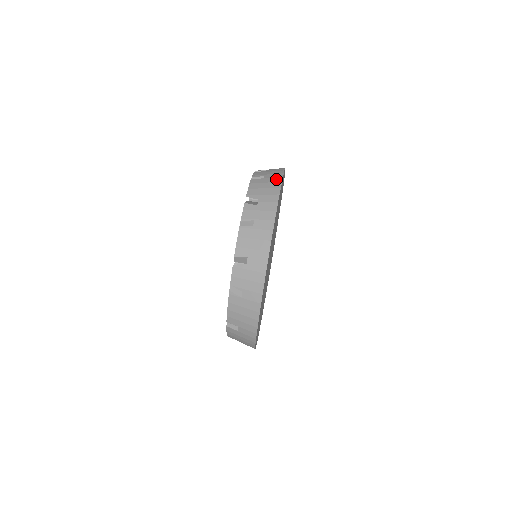
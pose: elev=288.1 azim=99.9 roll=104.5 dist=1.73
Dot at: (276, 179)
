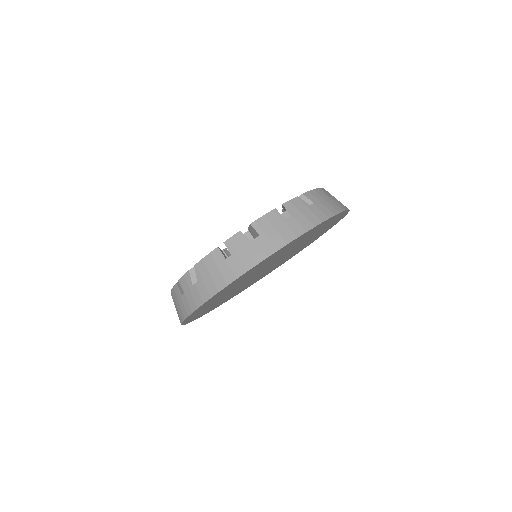
Dot at: (229, 275)
